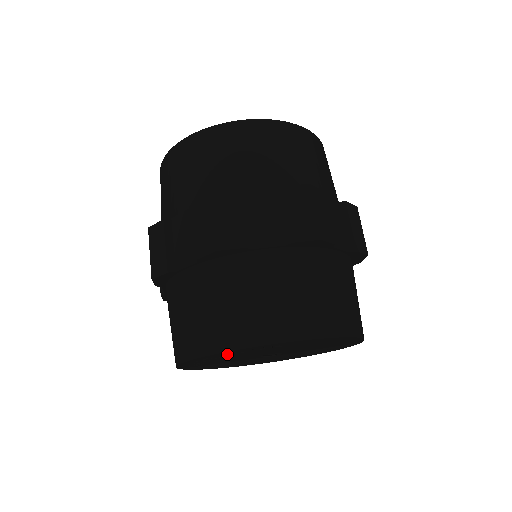
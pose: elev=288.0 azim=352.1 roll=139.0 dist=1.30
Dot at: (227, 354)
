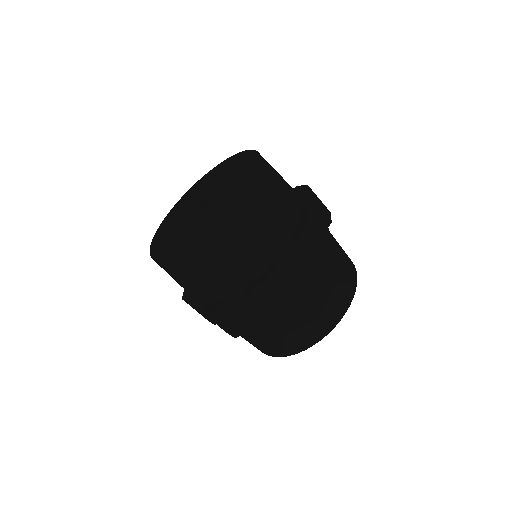
Dot at: occluded
